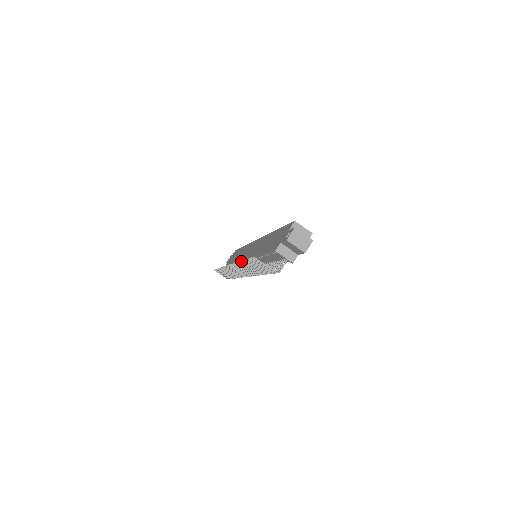
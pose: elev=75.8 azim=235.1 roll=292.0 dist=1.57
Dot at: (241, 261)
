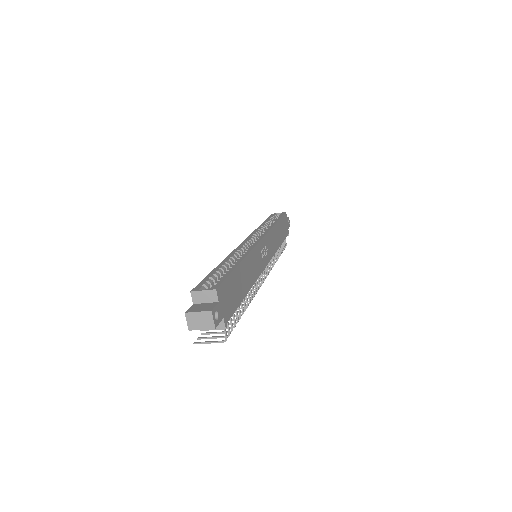
Dot at: occluded
